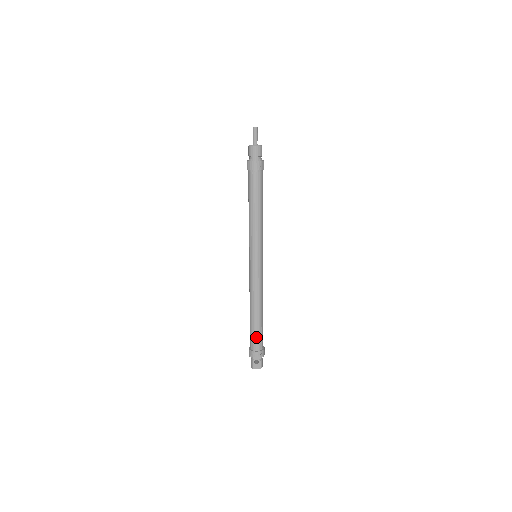
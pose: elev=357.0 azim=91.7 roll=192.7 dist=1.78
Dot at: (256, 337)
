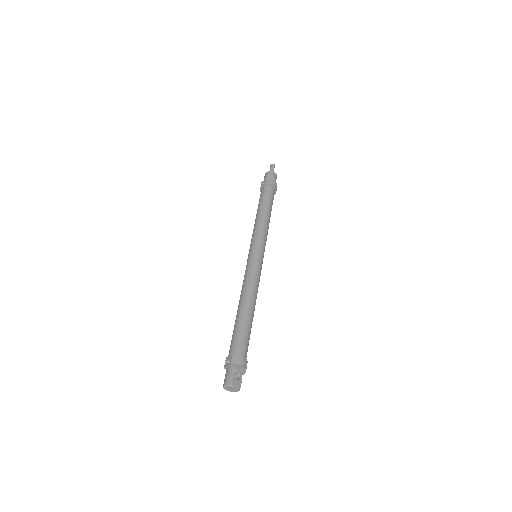
Dot at: (246, 339)
